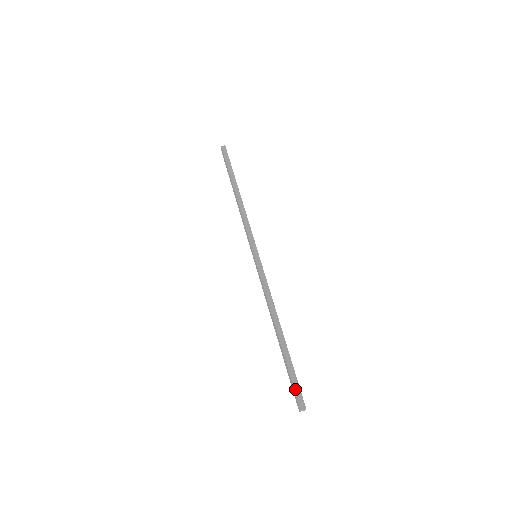
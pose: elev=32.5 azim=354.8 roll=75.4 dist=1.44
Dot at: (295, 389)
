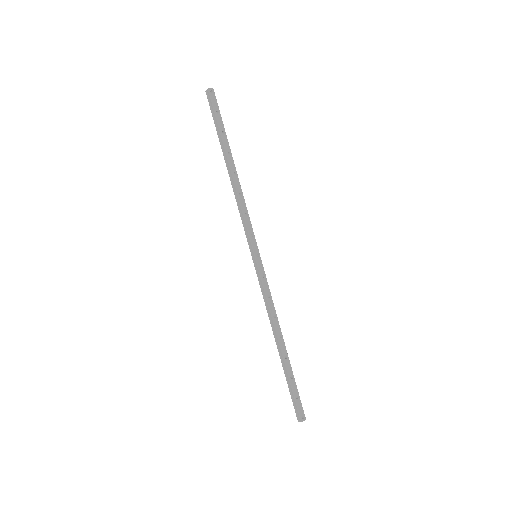
Dot at: (293, 403)
